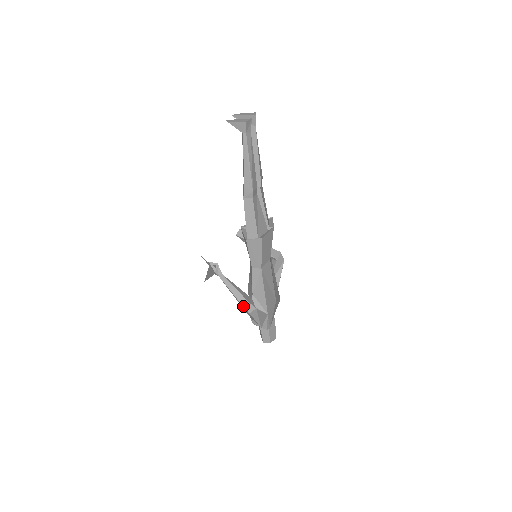
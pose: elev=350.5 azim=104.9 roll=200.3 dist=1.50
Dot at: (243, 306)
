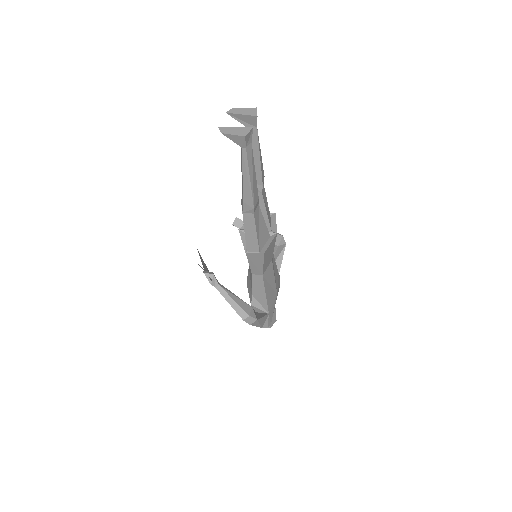
Dot at: (243, 320)
